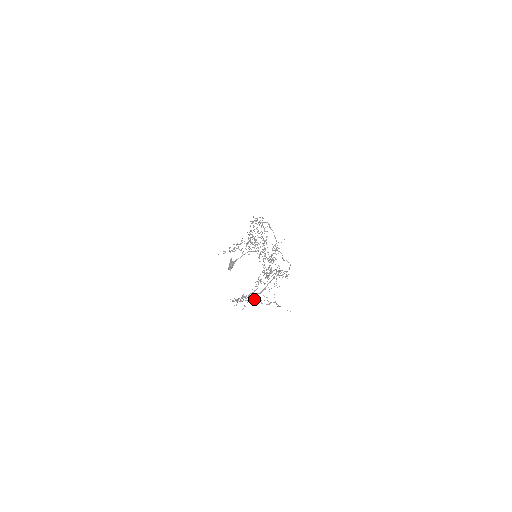
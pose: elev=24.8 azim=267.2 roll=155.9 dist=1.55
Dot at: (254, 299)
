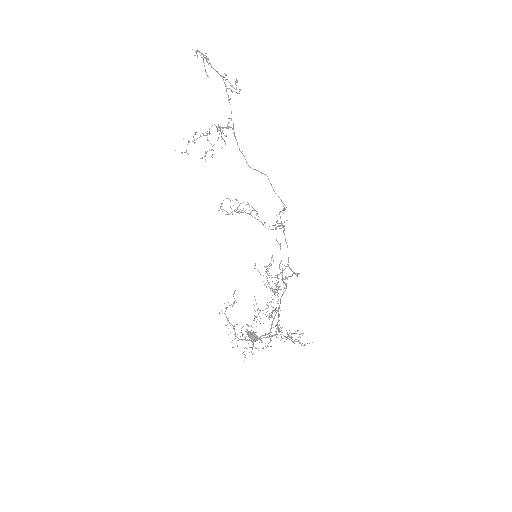
Dot at: occluded
